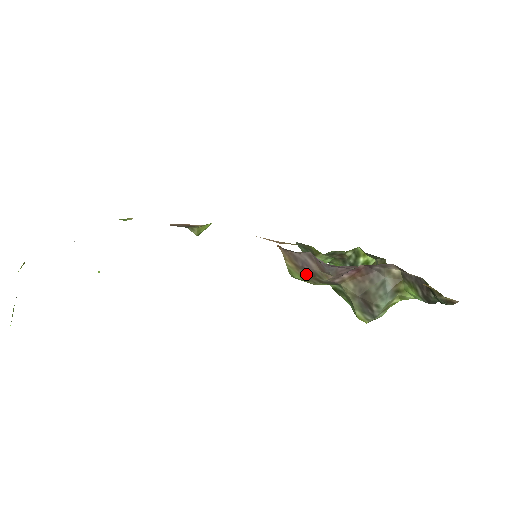
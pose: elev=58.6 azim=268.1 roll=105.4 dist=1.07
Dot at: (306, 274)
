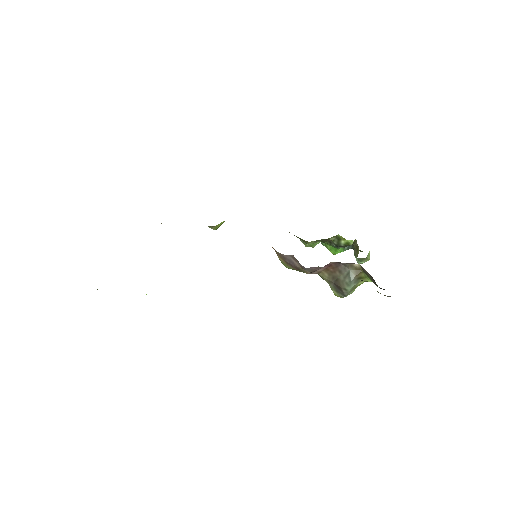
Dot at: (293, 268)
